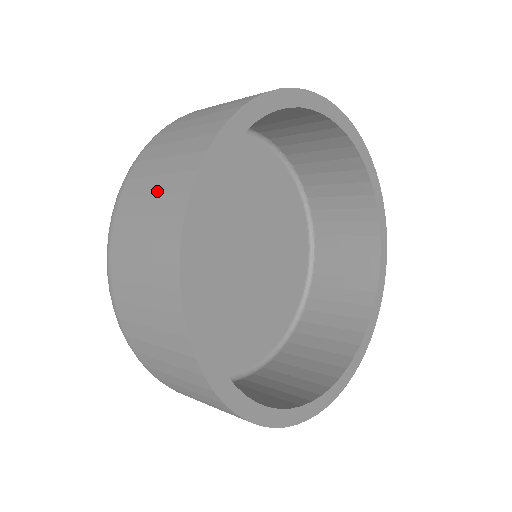
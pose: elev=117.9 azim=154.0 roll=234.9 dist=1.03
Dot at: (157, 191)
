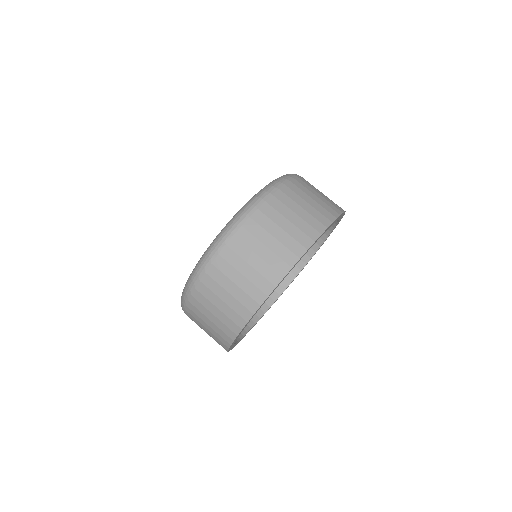
Dot at: (279, 238)
